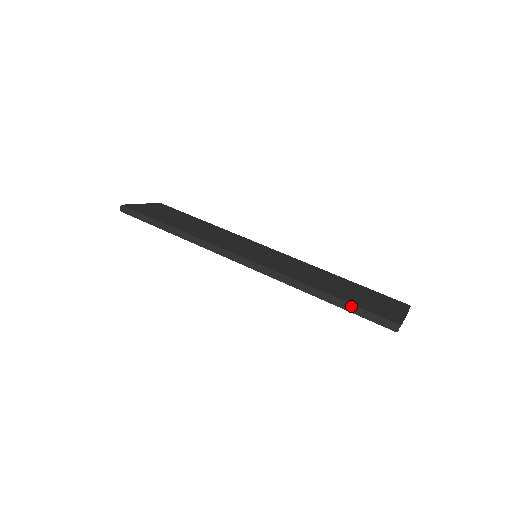
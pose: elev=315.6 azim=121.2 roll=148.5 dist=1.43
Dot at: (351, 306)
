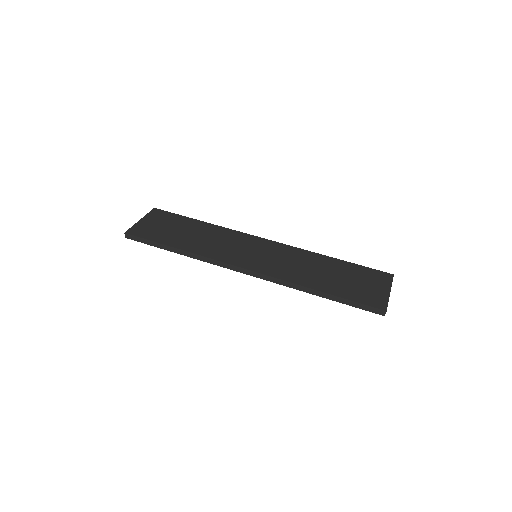
Dot at: (345, 300)
